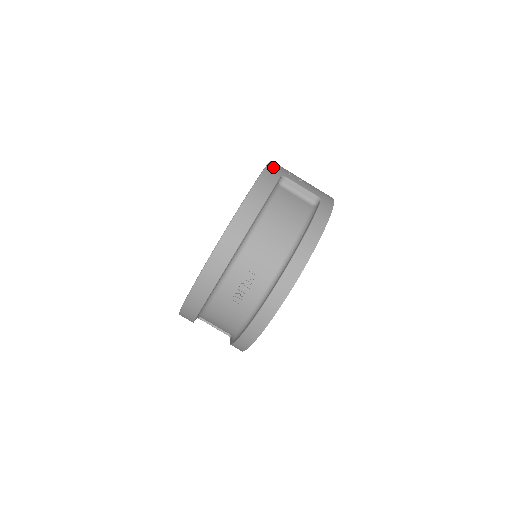
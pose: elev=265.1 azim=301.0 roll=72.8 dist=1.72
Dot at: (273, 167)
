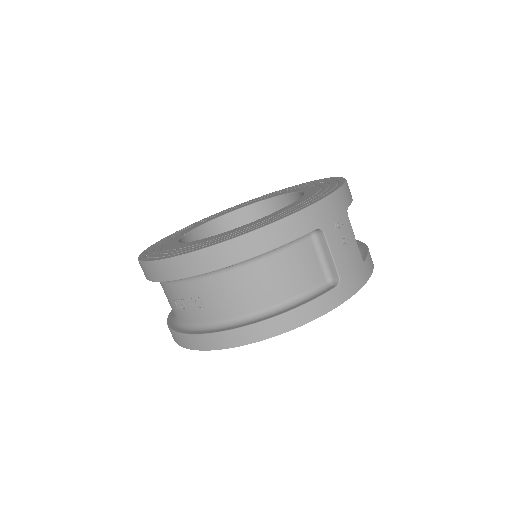
Dot at: (321, 209)
